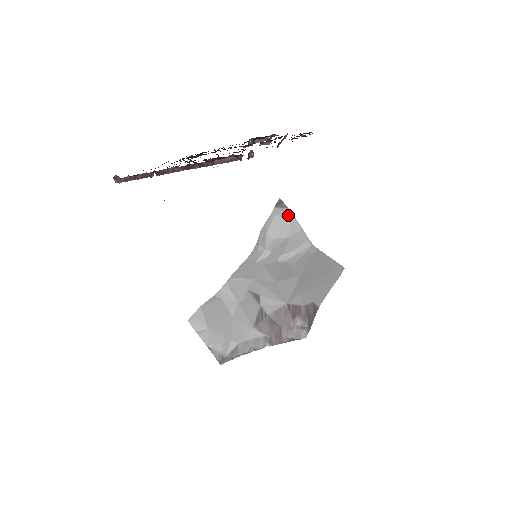
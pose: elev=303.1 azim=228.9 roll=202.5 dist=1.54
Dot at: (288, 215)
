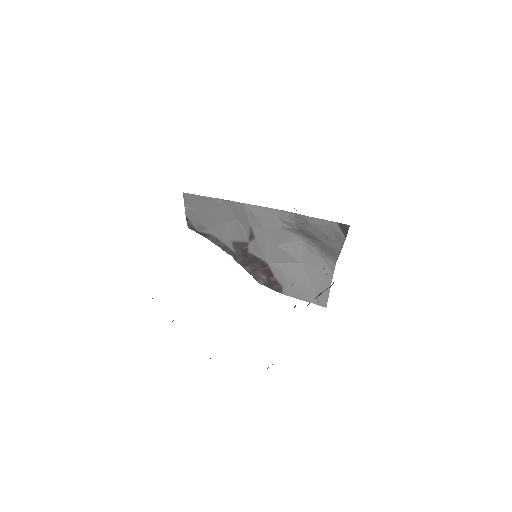
Dot at: (340, 239)
